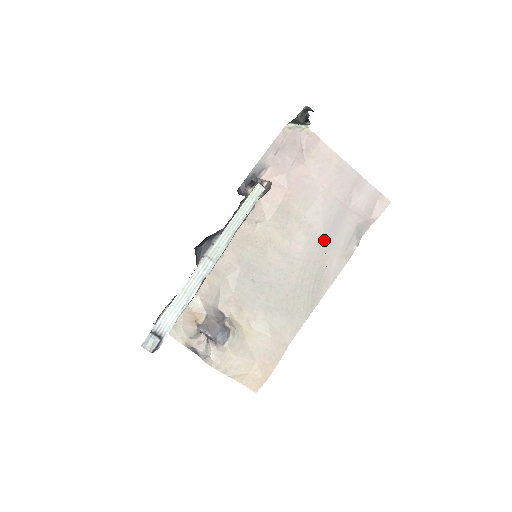
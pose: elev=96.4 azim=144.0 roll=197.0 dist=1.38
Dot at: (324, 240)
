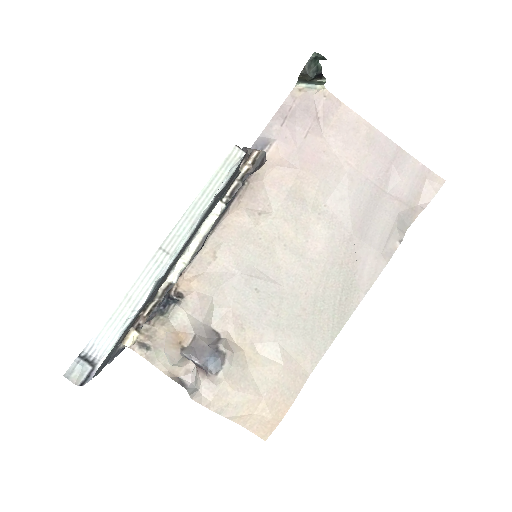
Dot at: (353, 235)
